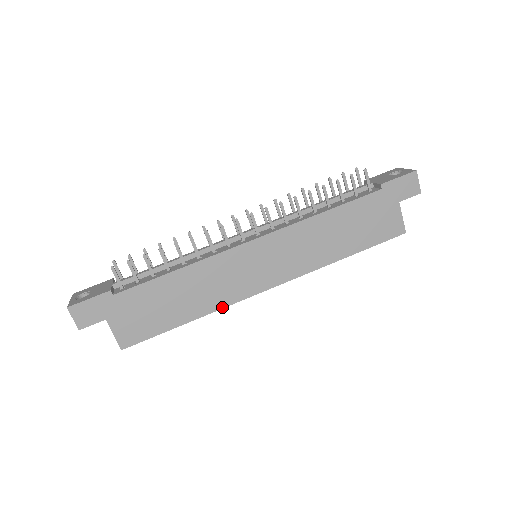
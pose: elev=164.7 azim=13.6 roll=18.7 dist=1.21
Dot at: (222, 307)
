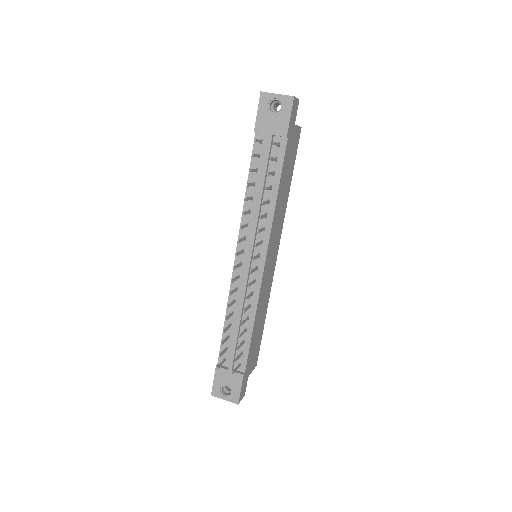
Dot at: occluded
